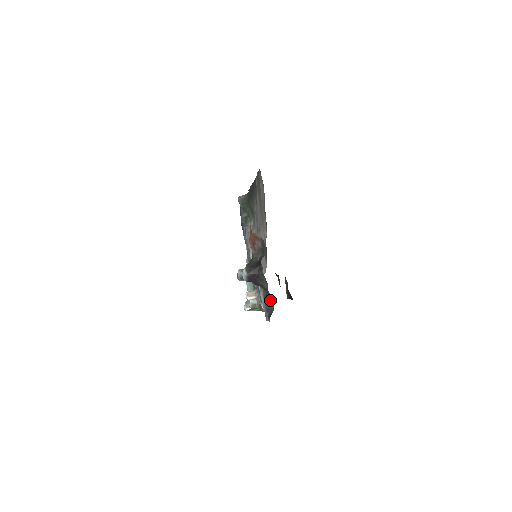
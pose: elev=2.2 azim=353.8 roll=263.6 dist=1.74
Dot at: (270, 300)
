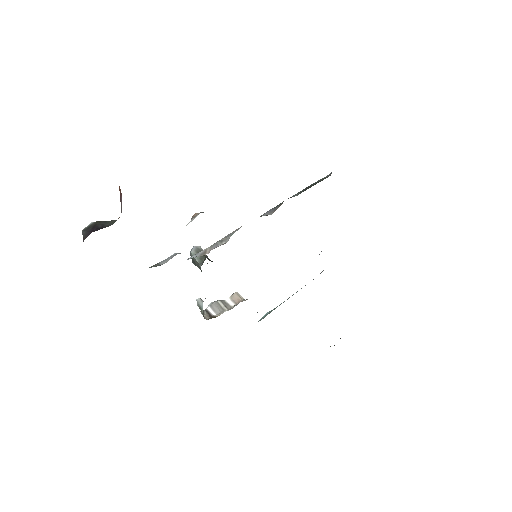
Dot at: occluded
